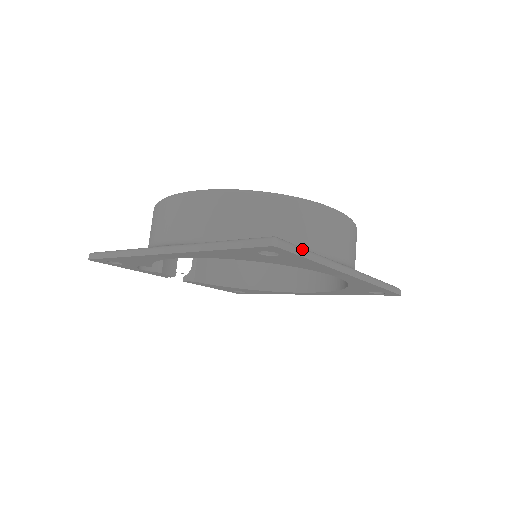
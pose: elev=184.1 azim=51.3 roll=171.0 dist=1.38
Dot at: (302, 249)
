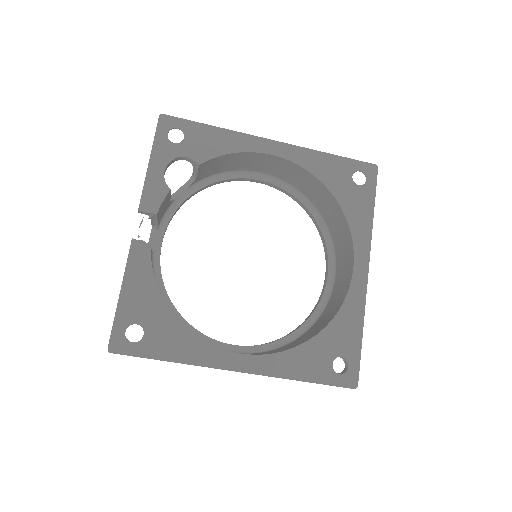
Dot at: (373, 197)
